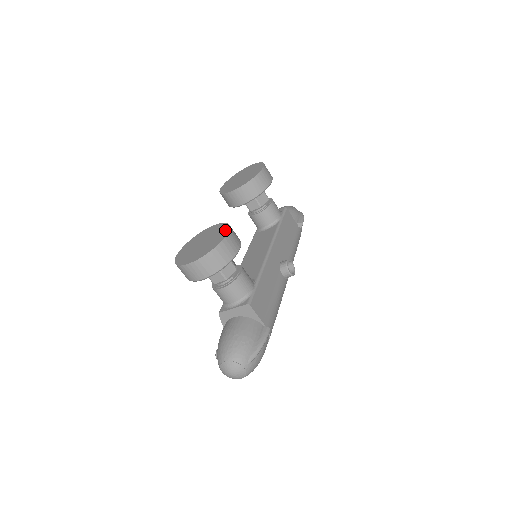
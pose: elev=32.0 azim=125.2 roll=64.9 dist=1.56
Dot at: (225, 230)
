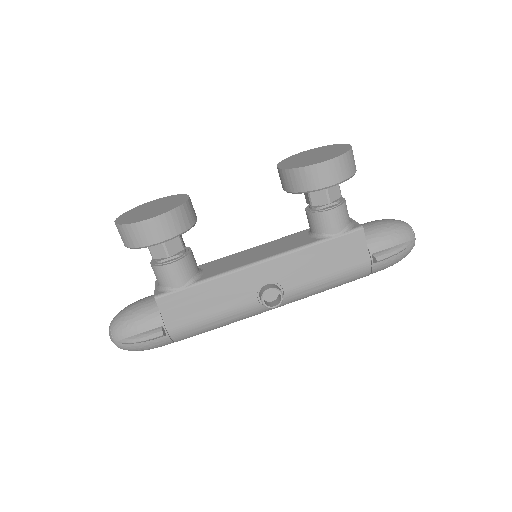
Dot at: (159, 213)
